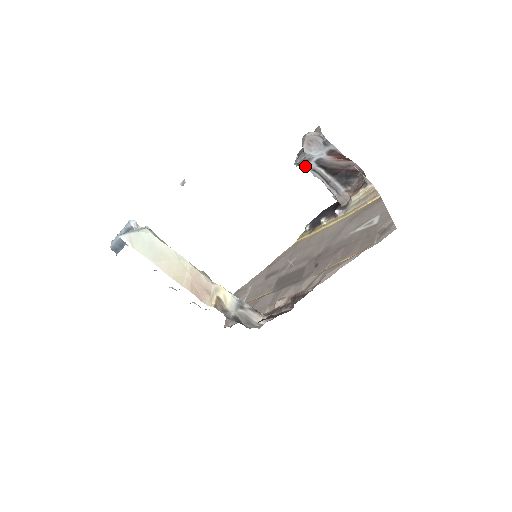
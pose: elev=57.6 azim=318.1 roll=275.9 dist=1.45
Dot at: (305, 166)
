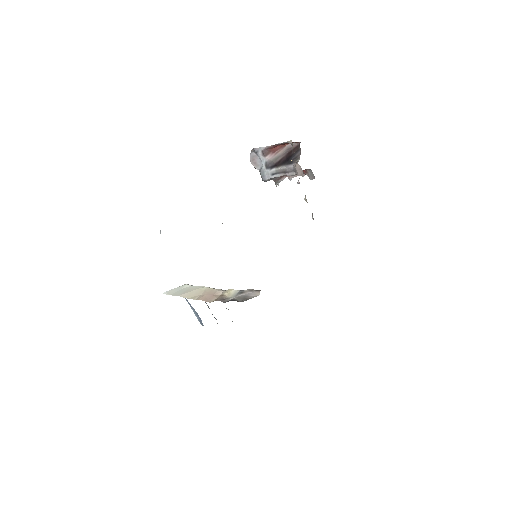
Dot at: (267, 178)
